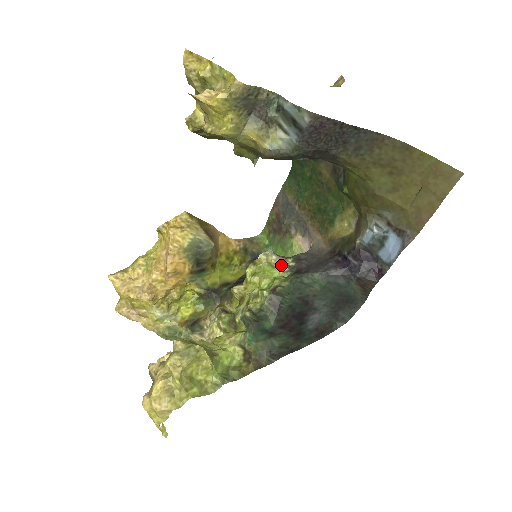
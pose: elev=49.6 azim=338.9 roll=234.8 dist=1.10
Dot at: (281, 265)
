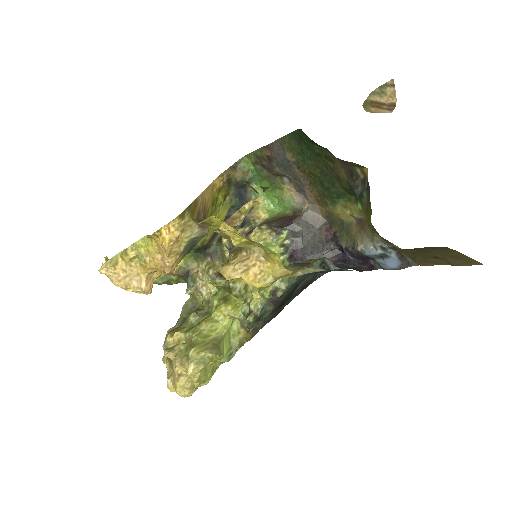
Dot at: (275, 239)
